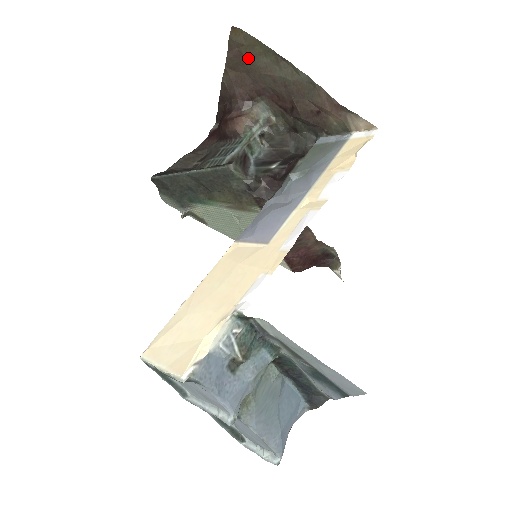
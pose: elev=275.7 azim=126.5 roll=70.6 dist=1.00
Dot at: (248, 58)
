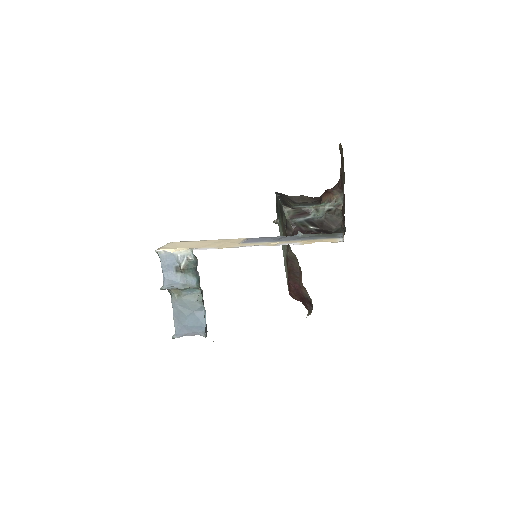
Dot at: occluded
